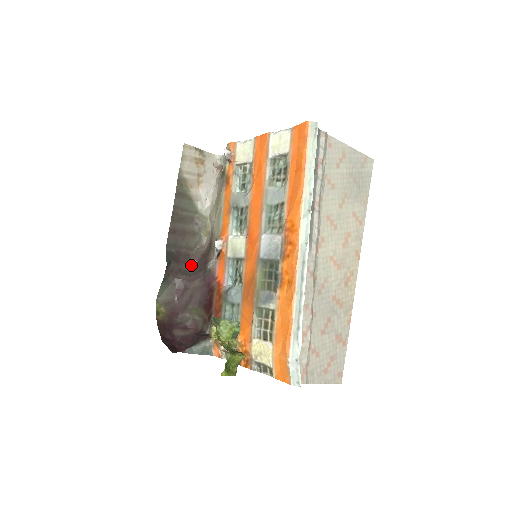
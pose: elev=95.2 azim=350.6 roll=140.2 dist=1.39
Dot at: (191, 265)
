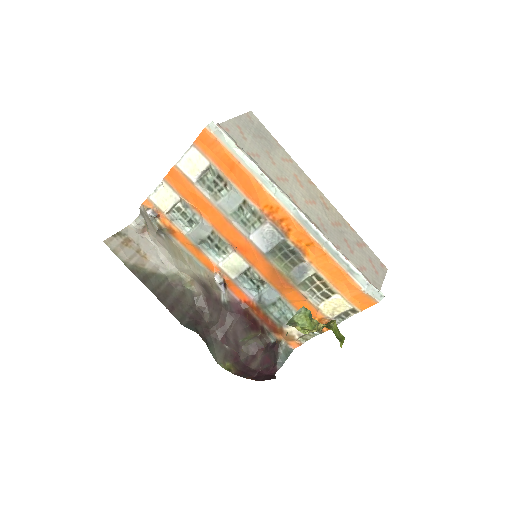
Dot at: (207, 315)
